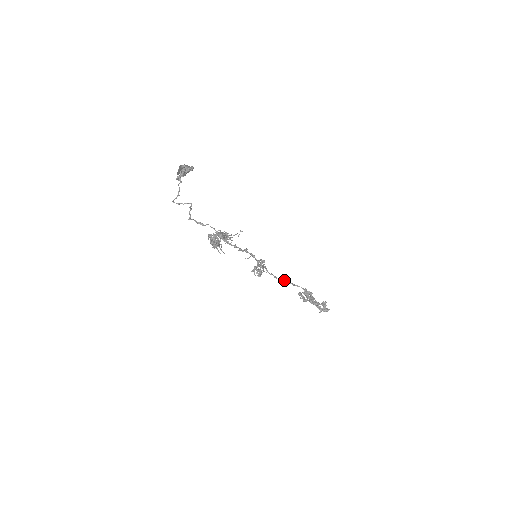
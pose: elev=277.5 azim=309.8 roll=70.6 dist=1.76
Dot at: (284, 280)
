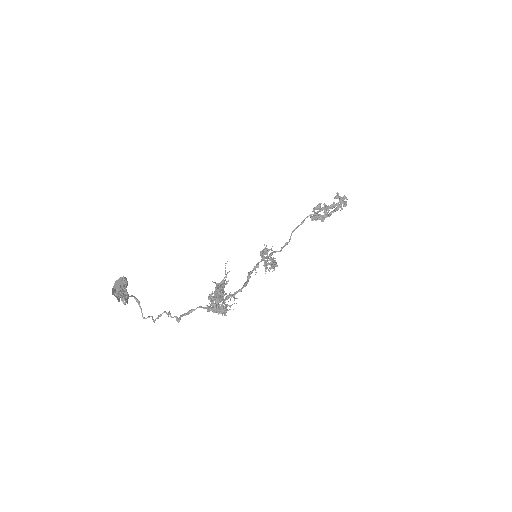
Dot at: (292, 231)
